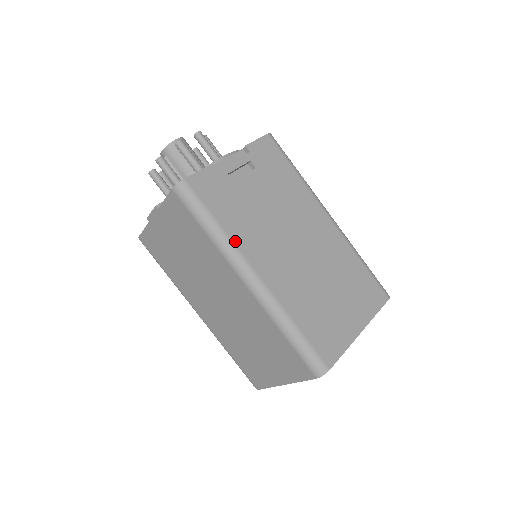
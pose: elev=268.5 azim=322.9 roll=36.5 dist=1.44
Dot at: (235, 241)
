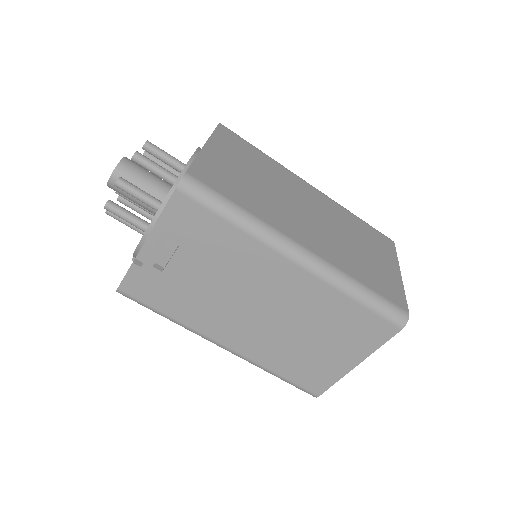
Dot at: (190, 325)
